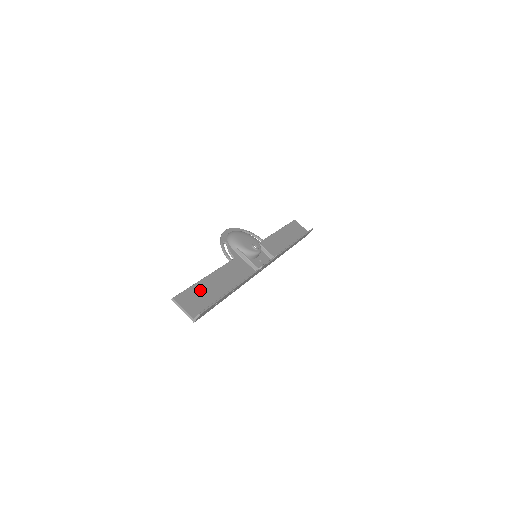
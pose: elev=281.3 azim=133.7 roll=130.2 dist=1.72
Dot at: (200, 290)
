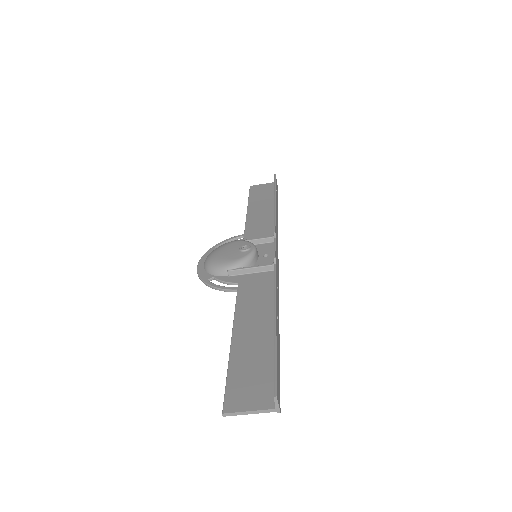
Dot at: (242, 362)
